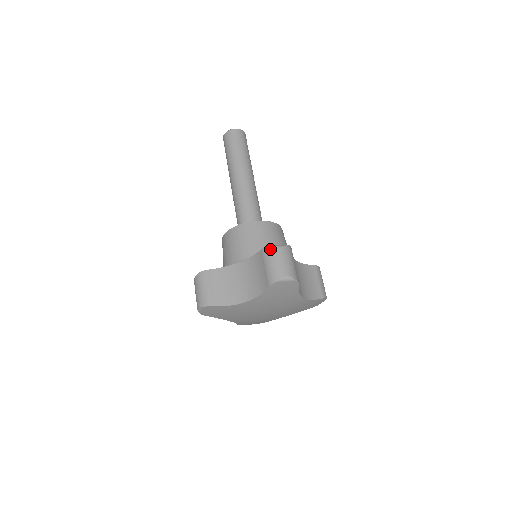
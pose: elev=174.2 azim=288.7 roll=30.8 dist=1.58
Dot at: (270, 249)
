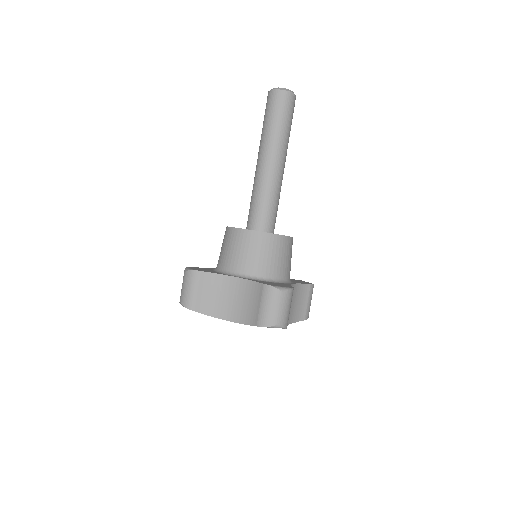
Dot at: (272, 290)
